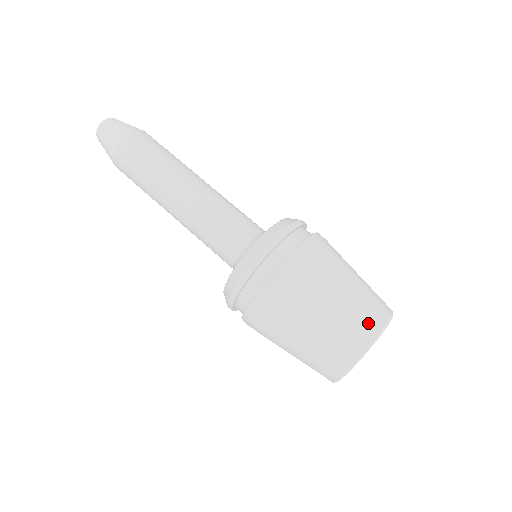
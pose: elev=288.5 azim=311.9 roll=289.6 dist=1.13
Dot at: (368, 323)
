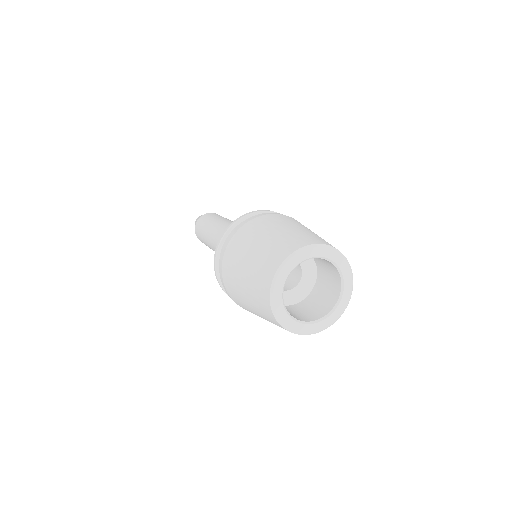
Dot at: occluded
